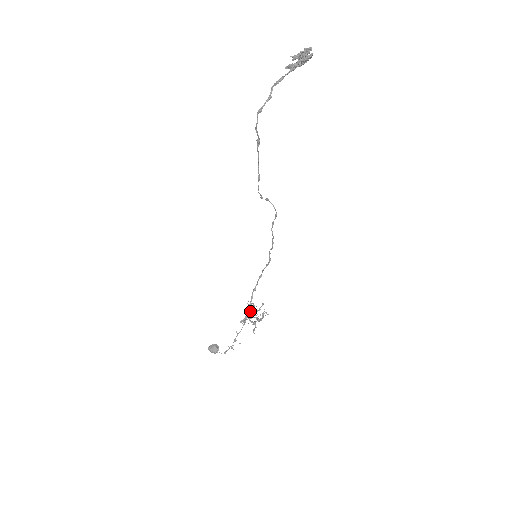
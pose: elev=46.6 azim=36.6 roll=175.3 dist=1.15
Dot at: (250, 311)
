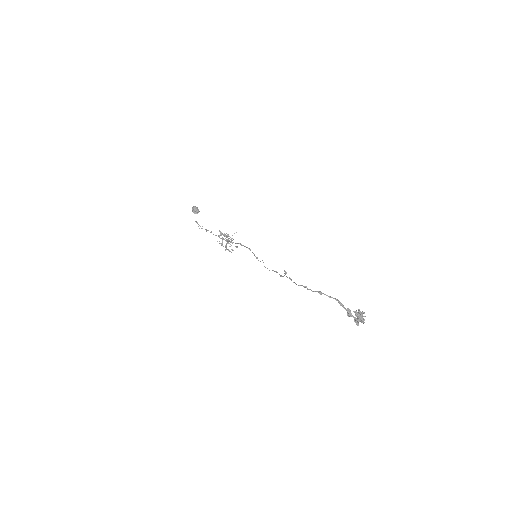
Dot at: (228, 240)
